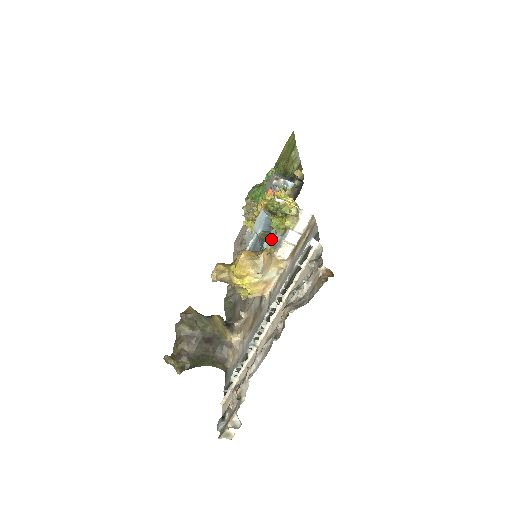
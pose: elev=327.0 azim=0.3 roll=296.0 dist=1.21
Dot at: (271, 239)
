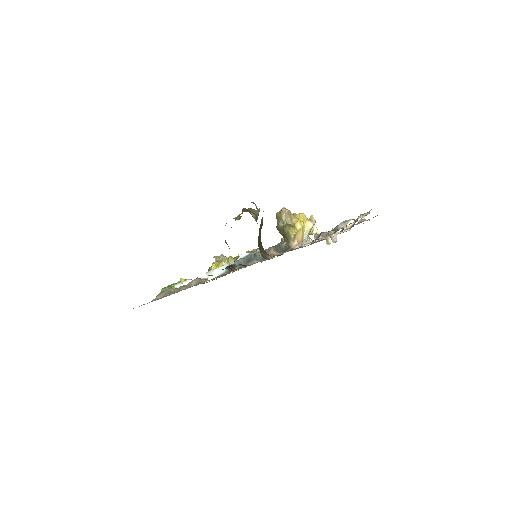
Dot at: occluded
